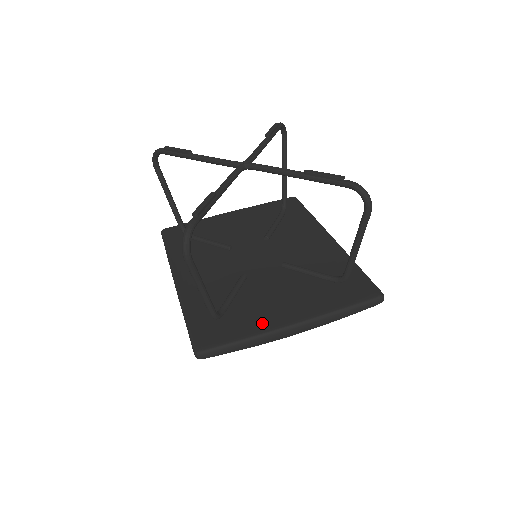
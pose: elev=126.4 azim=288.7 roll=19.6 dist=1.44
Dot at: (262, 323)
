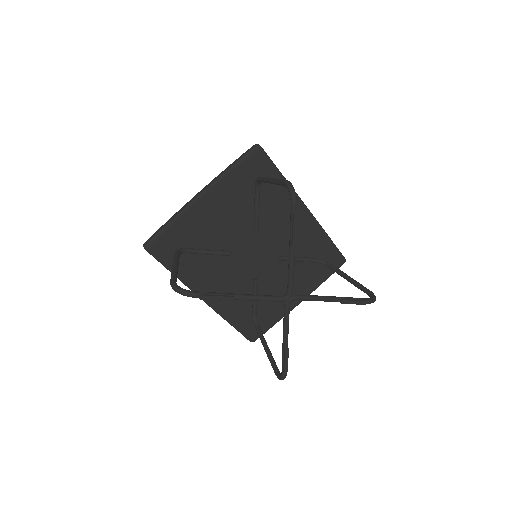
Dot at: (282, 311)
